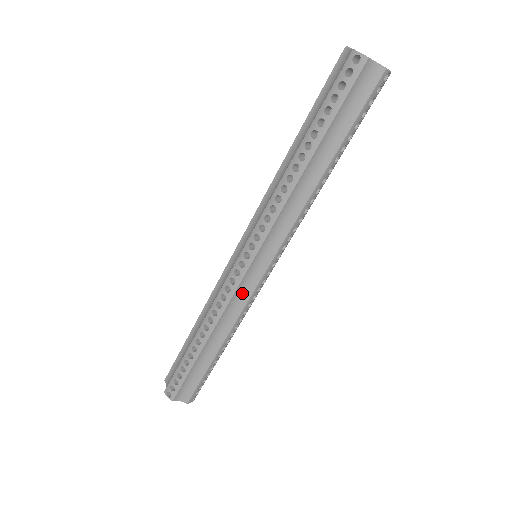
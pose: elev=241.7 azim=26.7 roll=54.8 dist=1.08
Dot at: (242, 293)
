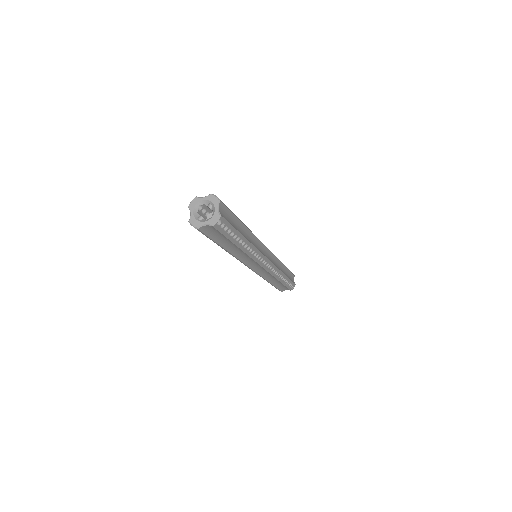
Dot at: (263, 272)
